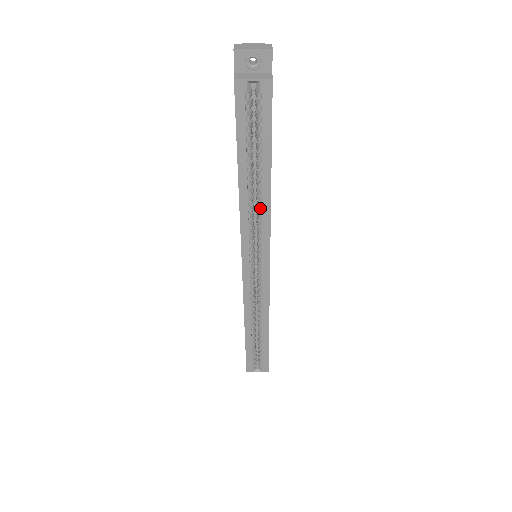
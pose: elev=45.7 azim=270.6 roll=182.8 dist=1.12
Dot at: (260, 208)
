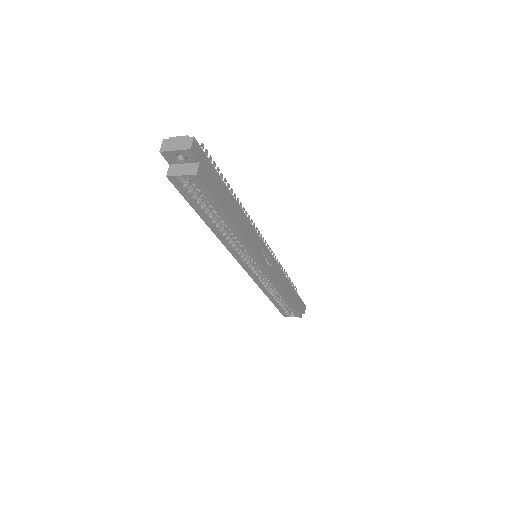
Dot at: occluded
